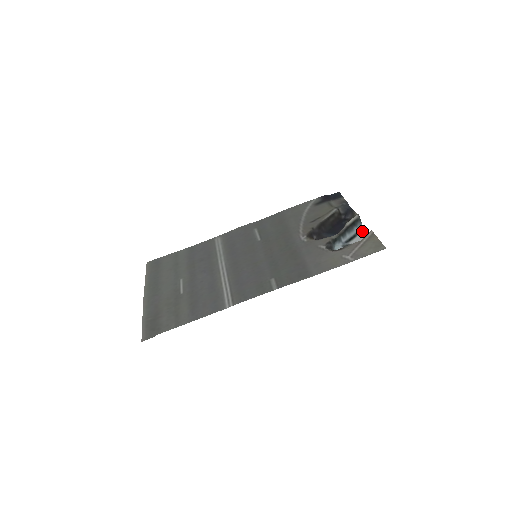
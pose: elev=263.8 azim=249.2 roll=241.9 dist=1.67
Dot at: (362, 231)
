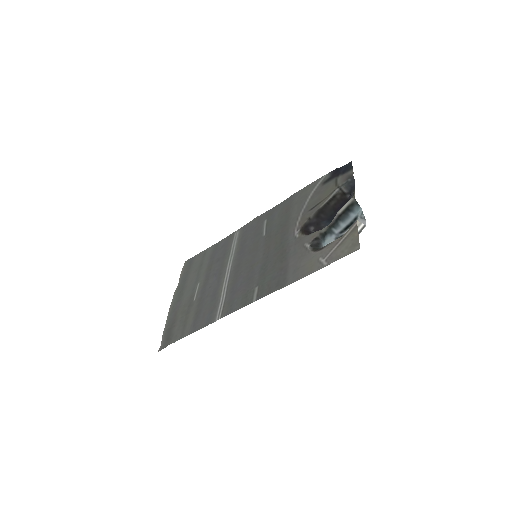
Dot at: (360, 216)
